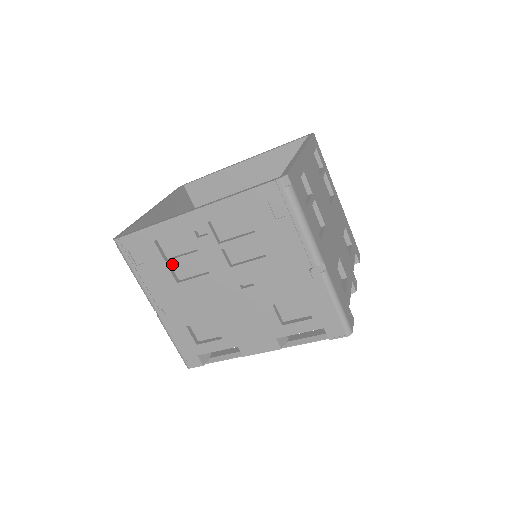
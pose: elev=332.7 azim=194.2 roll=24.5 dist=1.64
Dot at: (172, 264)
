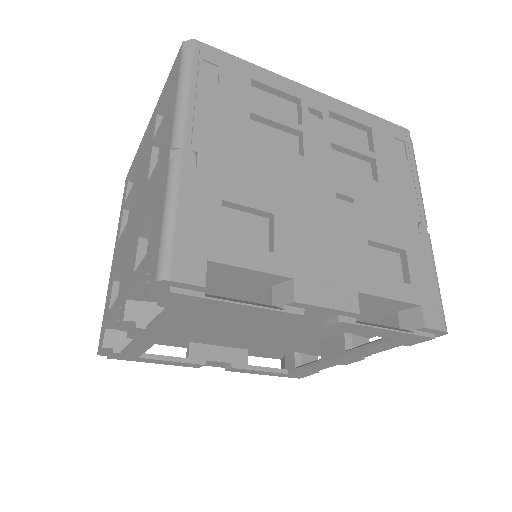
Dot at: (258, 114)
